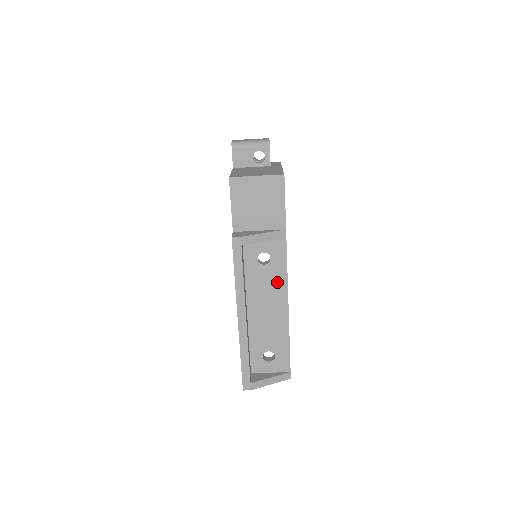
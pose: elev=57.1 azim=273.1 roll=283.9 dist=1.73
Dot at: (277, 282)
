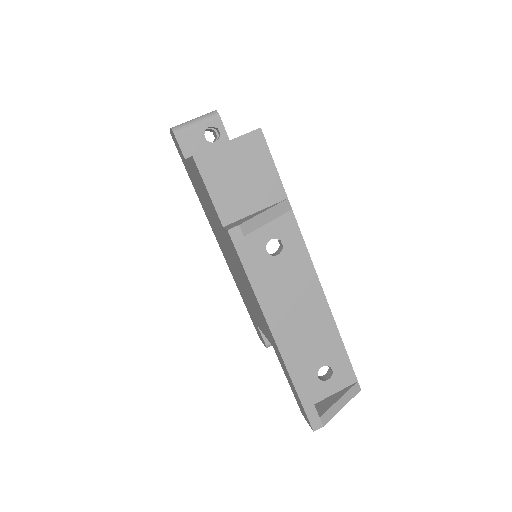
Dot at: (301, 271)
